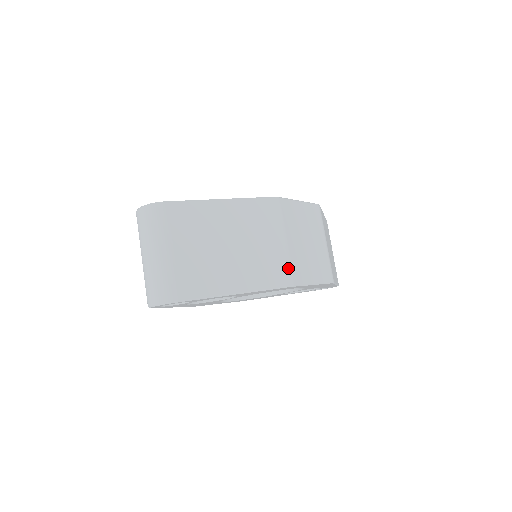
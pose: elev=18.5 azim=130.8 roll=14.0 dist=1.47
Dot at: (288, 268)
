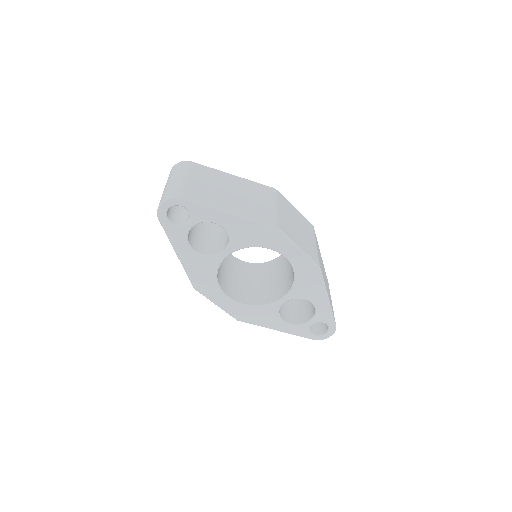
Dot at: (275, 218)
